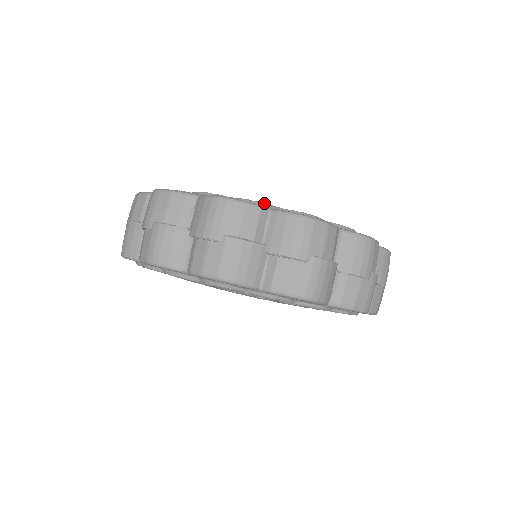
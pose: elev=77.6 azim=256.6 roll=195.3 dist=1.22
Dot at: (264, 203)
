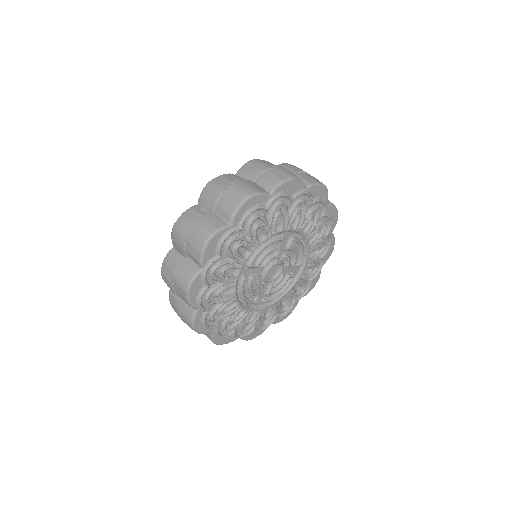
Dot at: occluded
